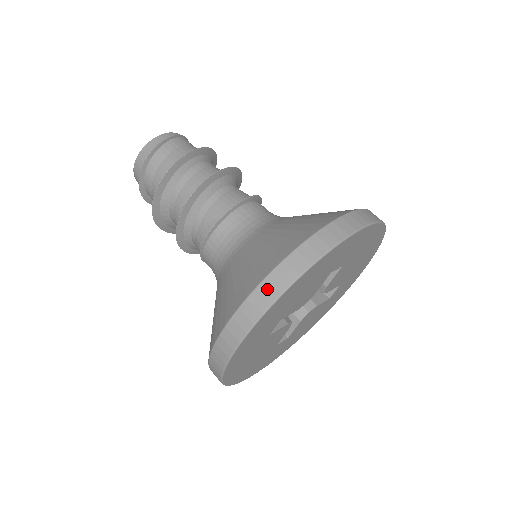
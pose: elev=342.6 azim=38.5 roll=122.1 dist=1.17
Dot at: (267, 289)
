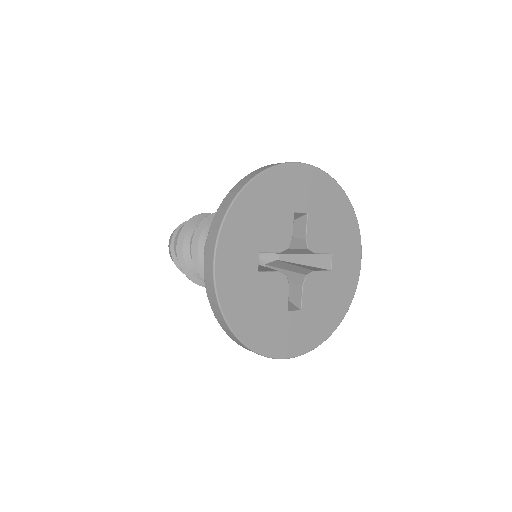
Dot at: (224, 204)
